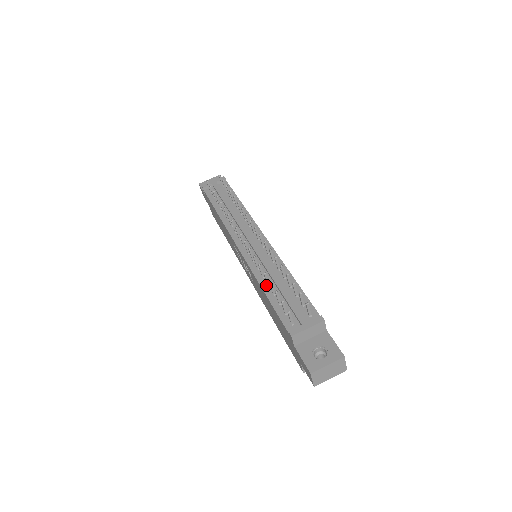
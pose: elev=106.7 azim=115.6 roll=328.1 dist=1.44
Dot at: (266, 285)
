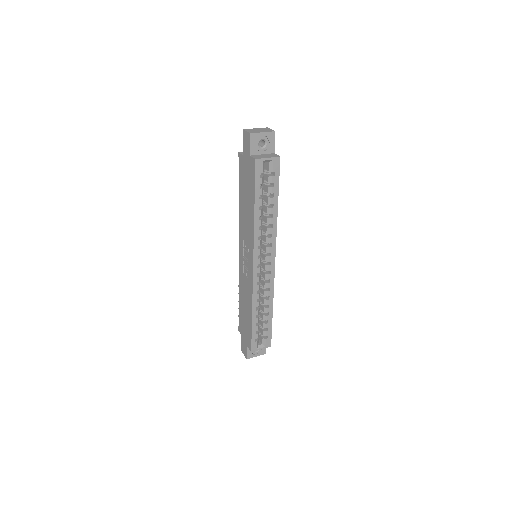
Dot at: occluded
